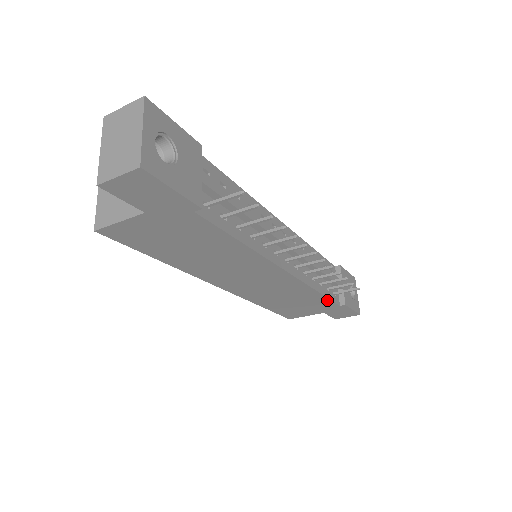
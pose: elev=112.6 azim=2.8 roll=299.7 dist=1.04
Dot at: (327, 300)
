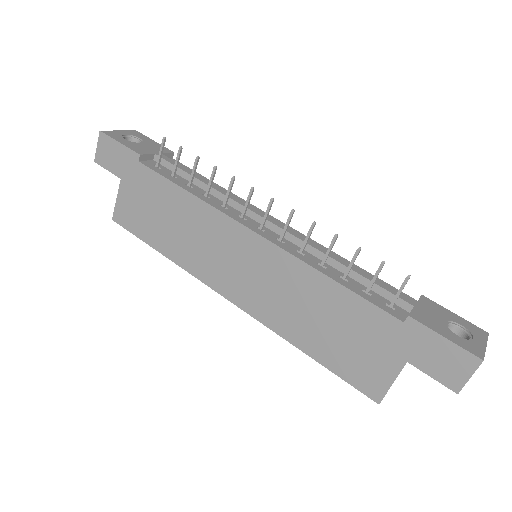
Dot at: (365, 304)
